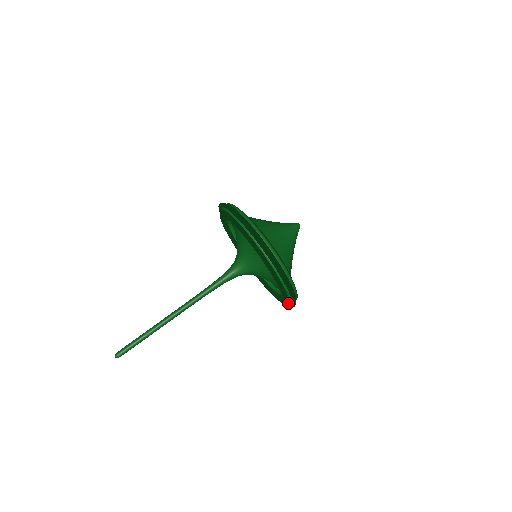
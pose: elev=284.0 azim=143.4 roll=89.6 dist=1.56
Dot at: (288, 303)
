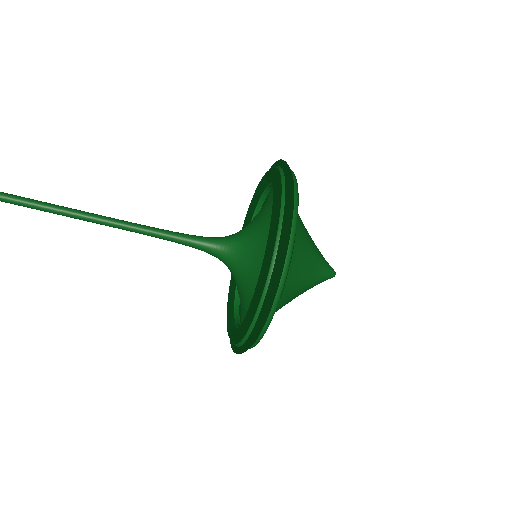
Dot at: occluded
